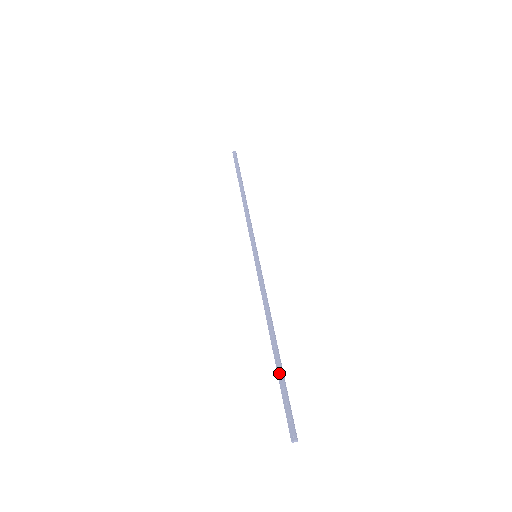
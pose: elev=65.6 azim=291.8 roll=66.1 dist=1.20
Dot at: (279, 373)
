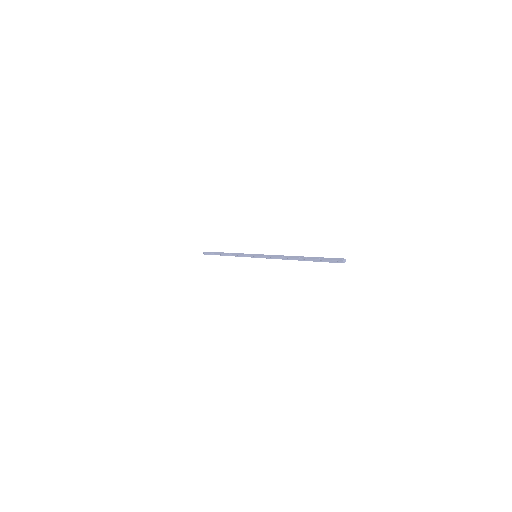
Dot at: (312, 258)
